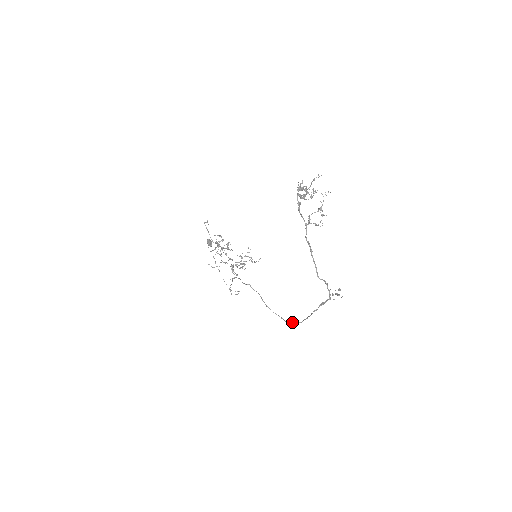
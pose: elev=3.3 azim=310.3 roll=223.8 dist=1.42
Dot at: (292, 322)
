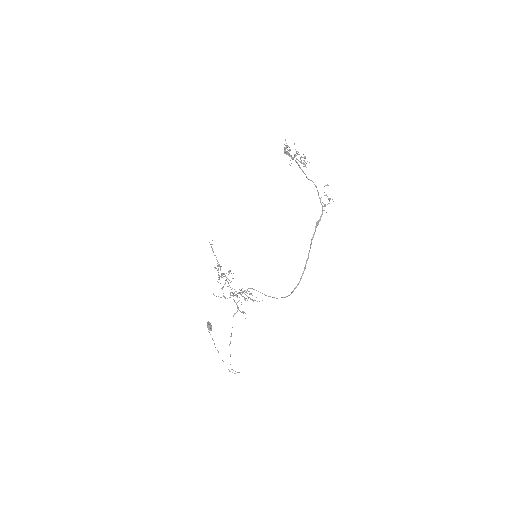
Dot at: (295, 287)
